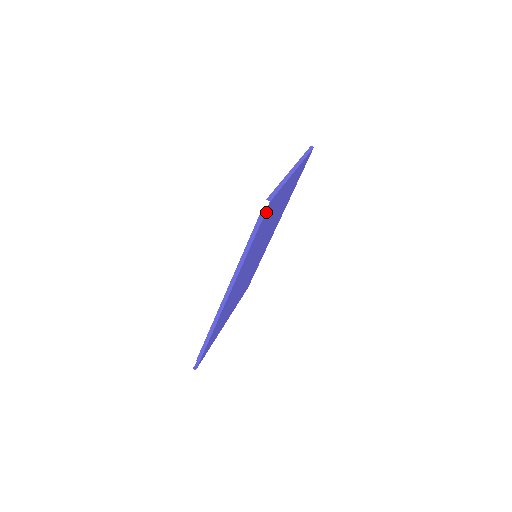
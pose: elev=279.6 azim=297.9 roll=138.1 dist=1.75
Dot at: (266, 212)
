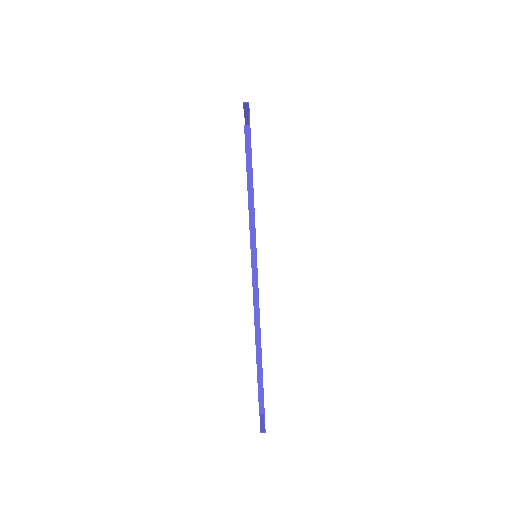
Dot at: (249, 126)
